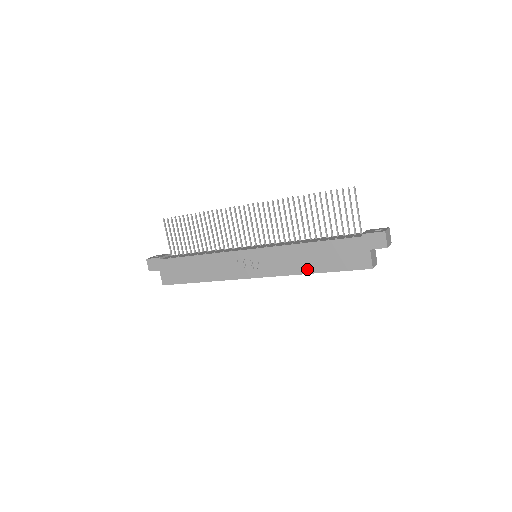
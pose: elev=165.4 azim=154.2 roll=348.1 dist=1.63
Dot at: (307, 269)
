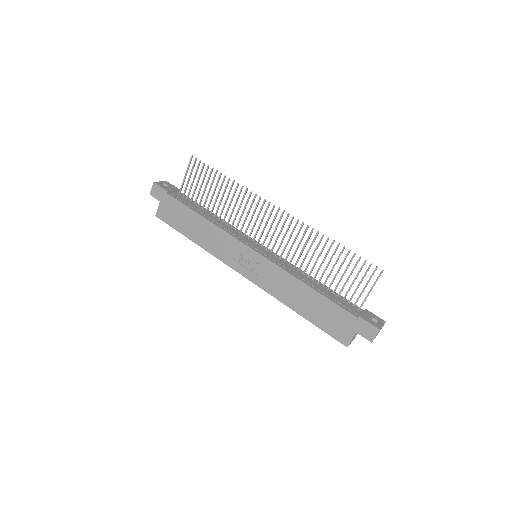
Dot at: (293, 305)
